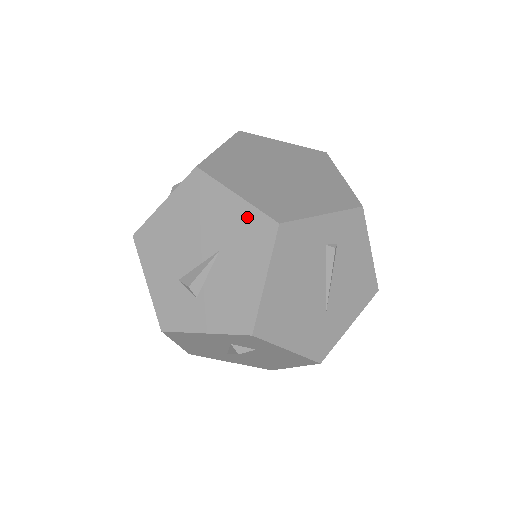
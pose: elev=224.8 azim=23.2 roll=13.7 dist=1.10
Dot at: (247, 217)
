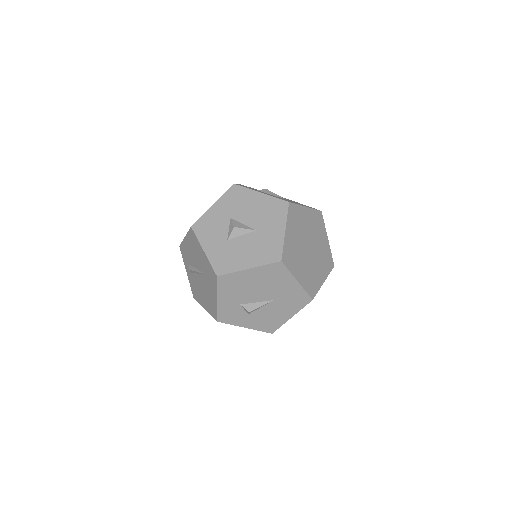
Dot at: (298, 292)
